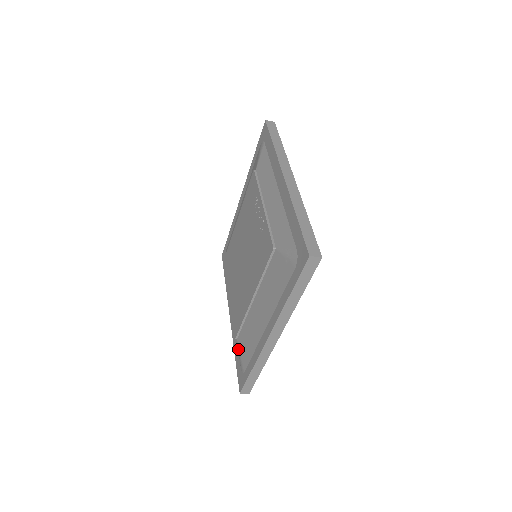
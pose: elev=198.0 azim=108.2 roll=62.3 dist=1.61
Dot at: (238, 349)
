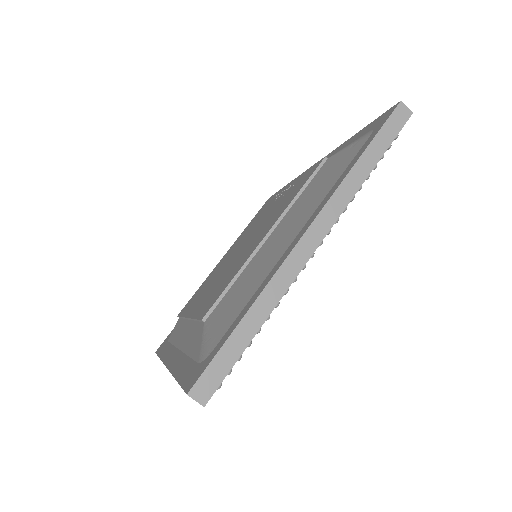
Dot at: (203, 332)
